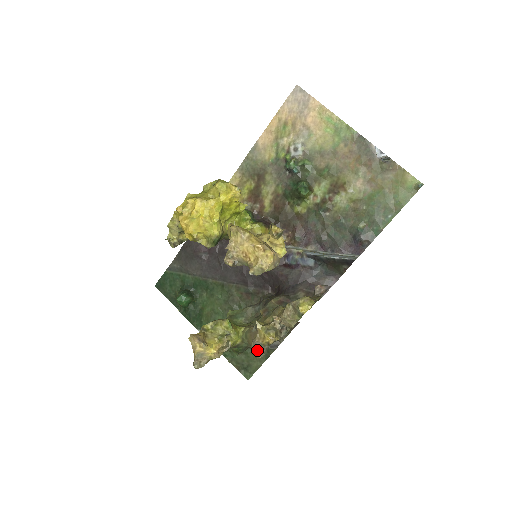
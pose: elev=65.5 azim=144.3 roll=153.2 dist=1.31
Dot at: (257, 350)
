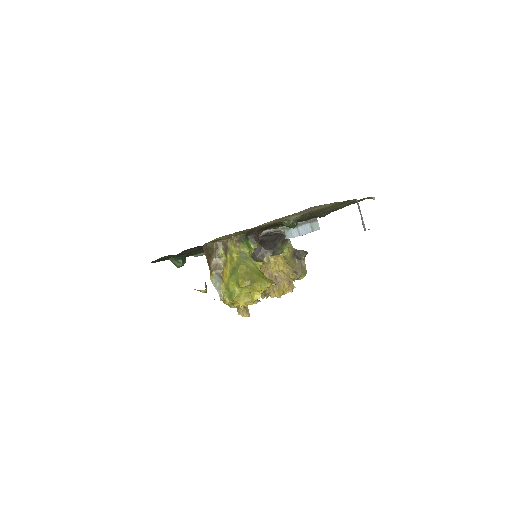
Dot at: occluded
